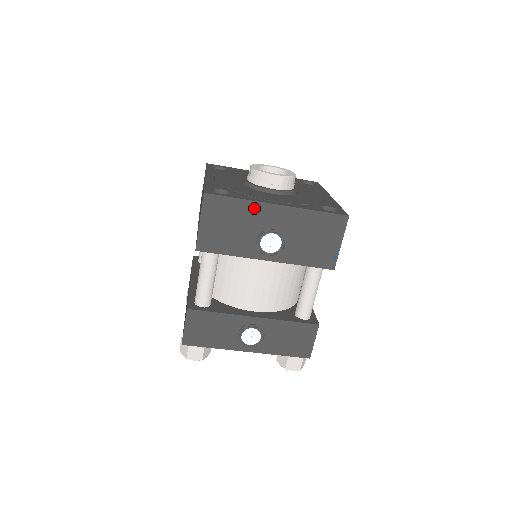
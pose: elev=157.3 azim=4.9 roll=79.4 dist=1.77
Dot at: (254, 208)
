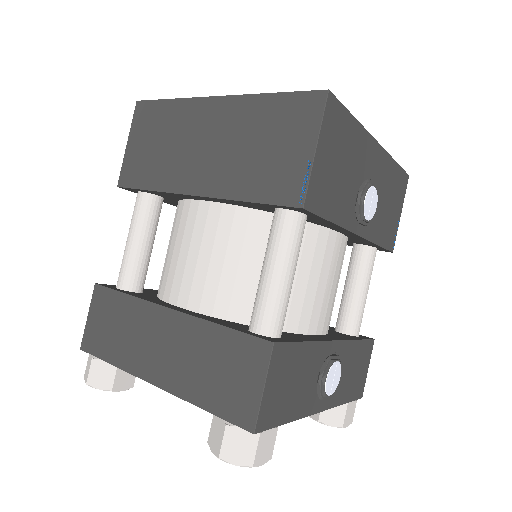
Dot at: (362, 140)
